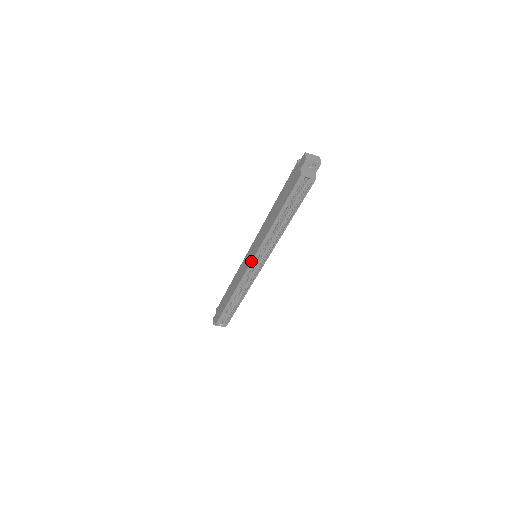
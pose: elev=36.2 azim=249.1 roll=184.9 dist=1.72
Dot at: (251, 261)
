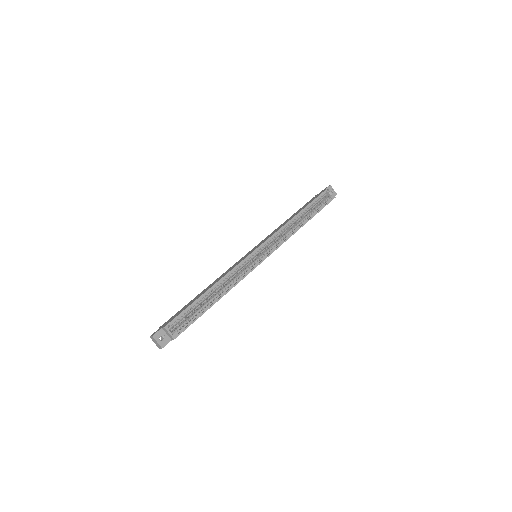
Dot at: (260, 245)
